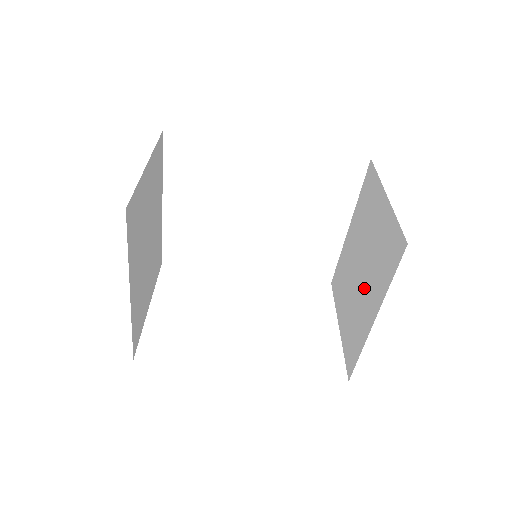
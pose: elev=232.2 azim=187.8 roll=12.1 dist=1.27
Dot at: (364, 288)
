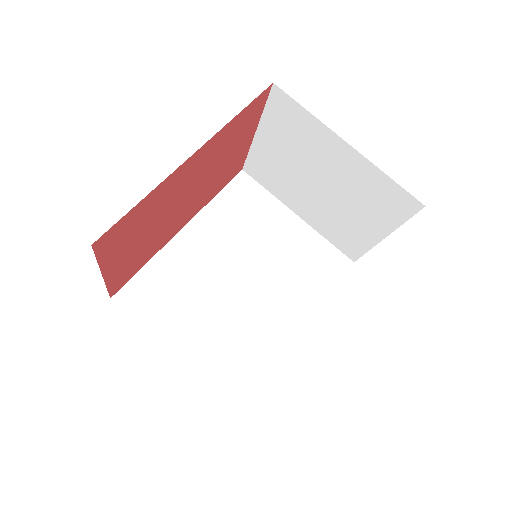
Dot at: (330, 172)
